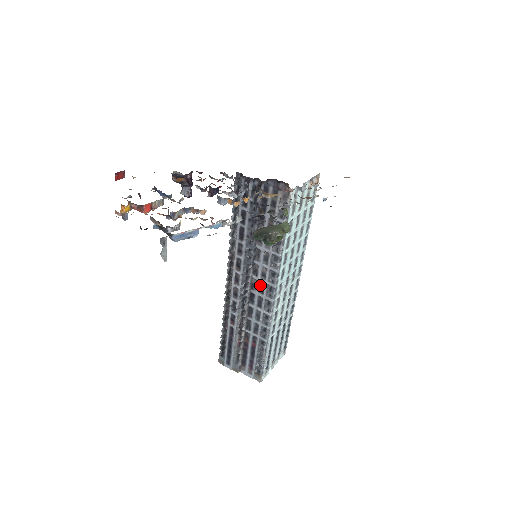
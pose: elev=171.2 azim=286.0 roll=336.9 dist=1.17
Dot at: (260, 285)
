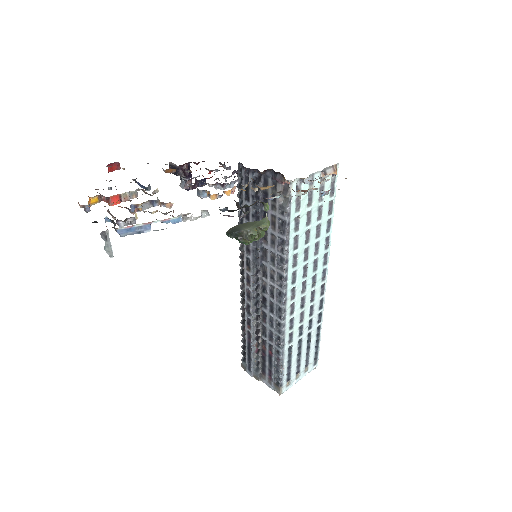
Dot at: (270, 288)
